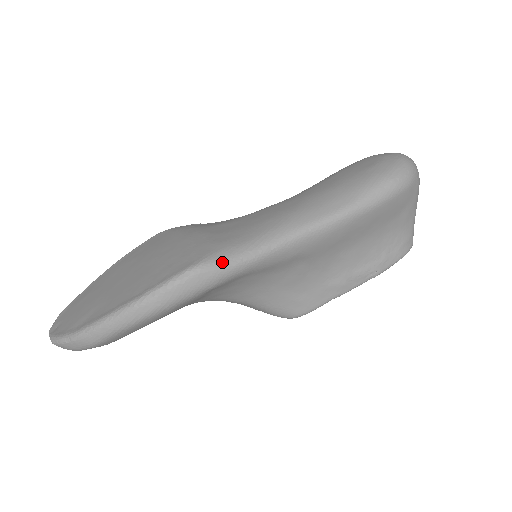
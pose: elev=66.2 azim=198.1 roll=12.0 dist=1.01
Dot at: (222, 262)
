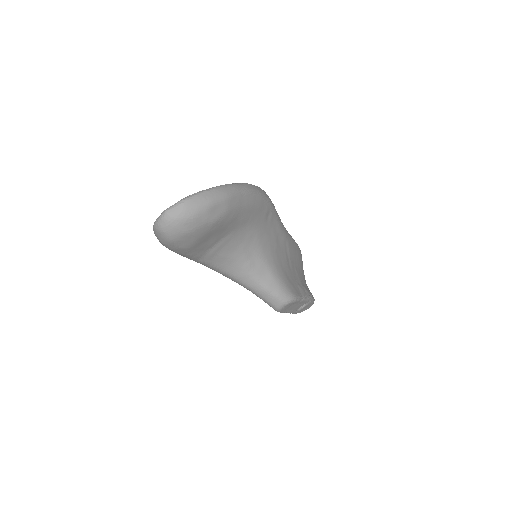
Dot at: occluded
